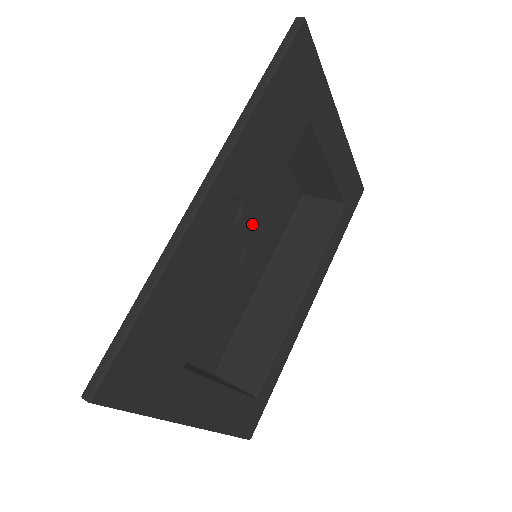
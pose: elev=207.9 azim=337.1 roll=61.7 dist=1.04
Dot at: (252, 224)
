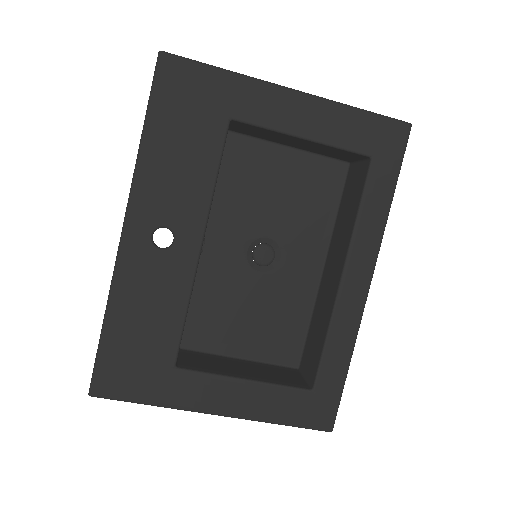
Dot at: (195, 239)
